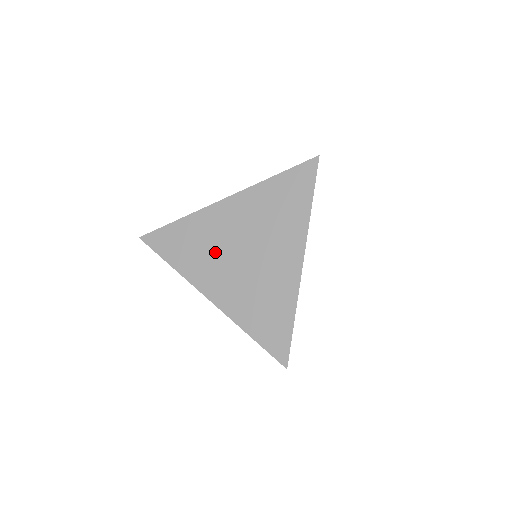
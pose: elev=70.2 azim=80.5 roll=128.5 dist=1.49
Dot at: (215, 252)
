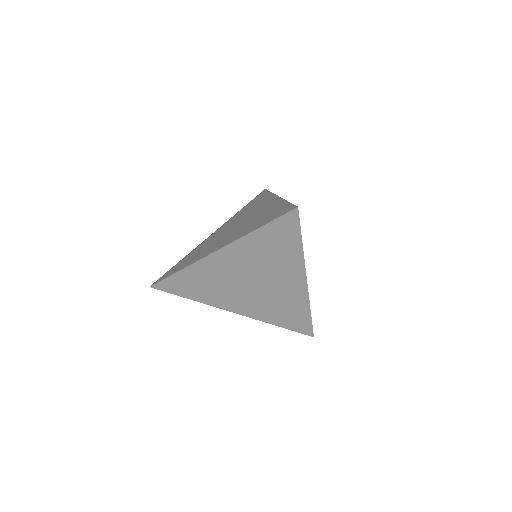
Dot at: (213, 243)
